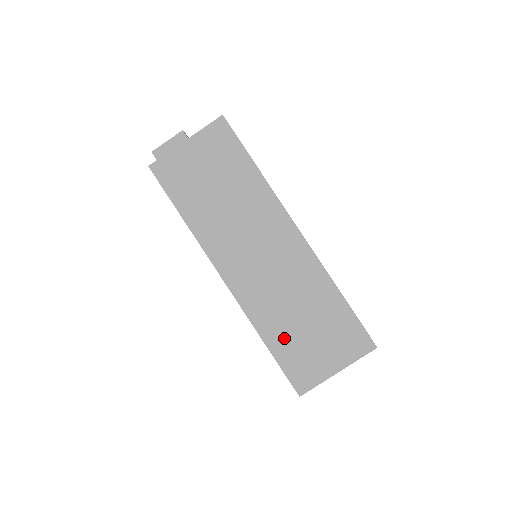
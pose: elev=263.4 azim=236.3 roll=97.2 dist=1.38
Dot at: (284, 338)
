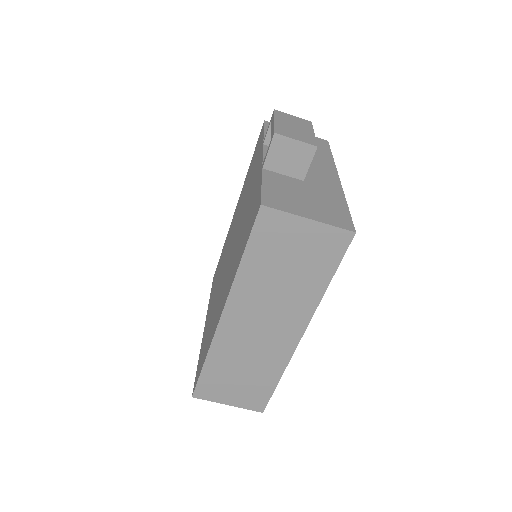
Dot at: (219, 370)
